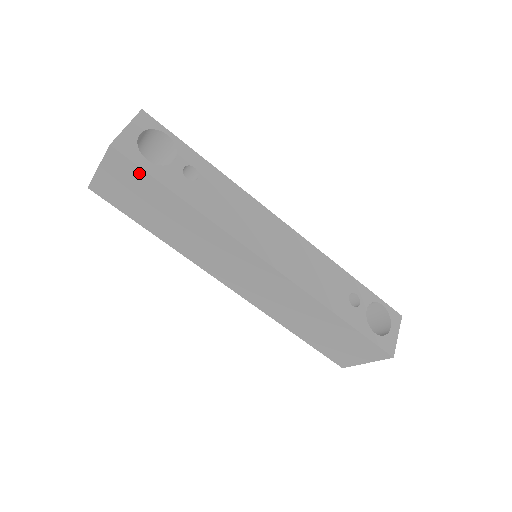
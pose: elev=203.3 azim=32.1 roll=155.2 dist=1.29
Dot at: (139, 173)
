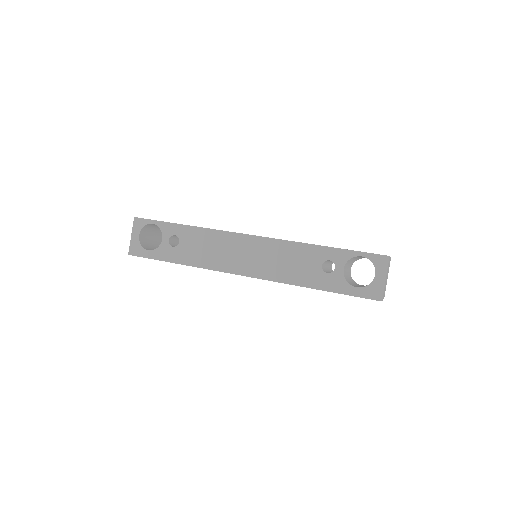
Dot at: occluded
